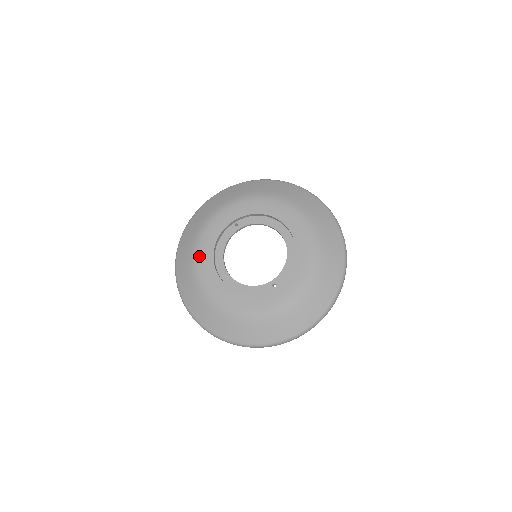
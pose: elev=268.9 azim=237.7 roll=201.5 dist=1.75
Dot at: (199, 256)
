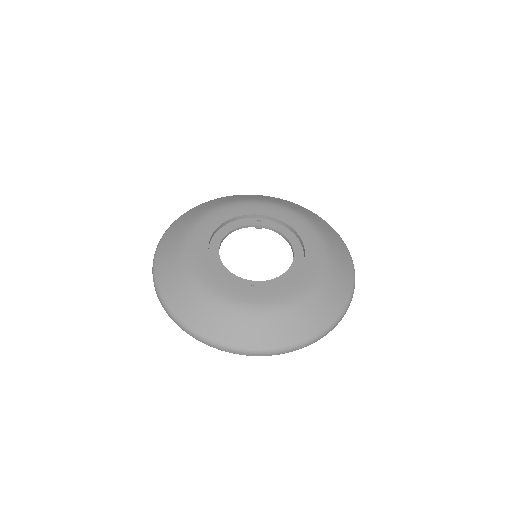
Dot at: (205, 219)
